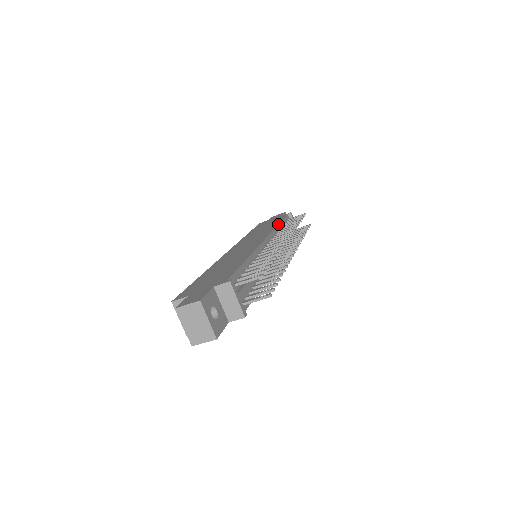
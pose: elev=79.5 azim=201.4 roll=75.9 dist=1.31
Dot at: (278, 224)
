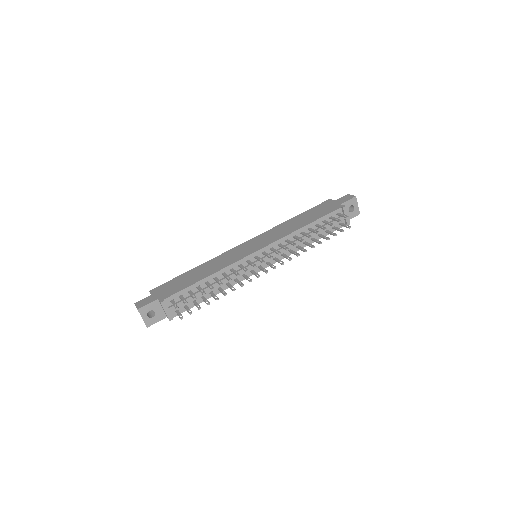
Dot at: (301, 228)
